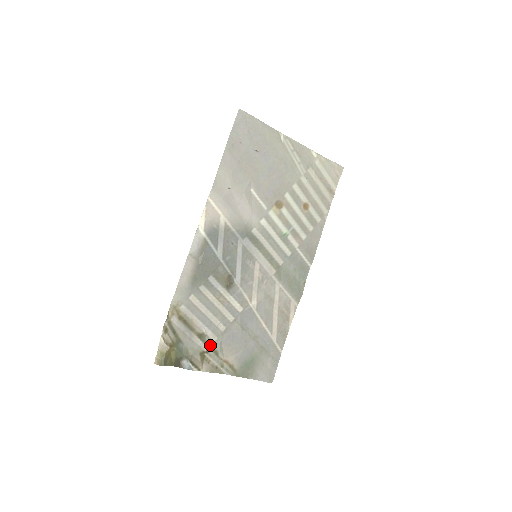
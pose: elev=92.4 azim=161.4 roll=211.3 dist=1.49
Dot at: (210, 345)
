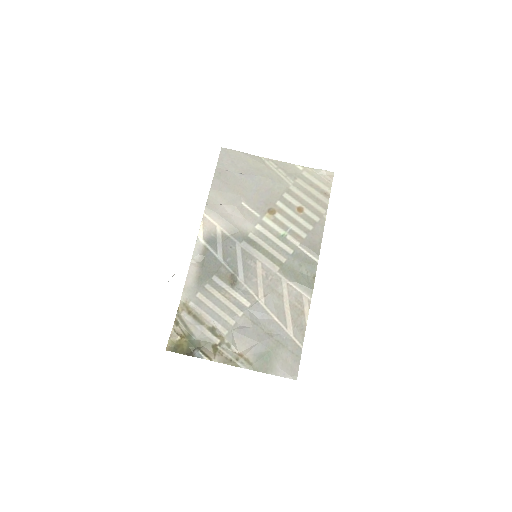
Dot at: (222, 338)
